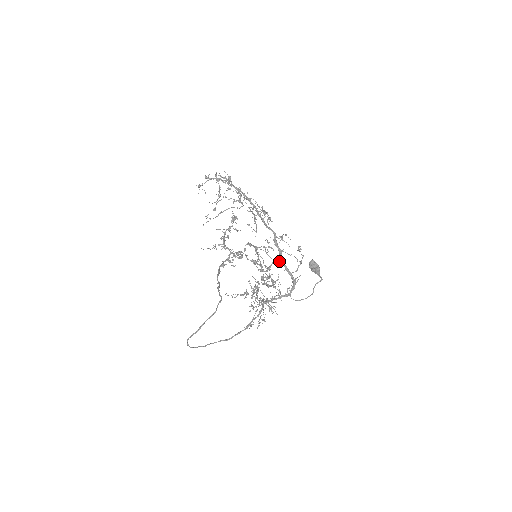
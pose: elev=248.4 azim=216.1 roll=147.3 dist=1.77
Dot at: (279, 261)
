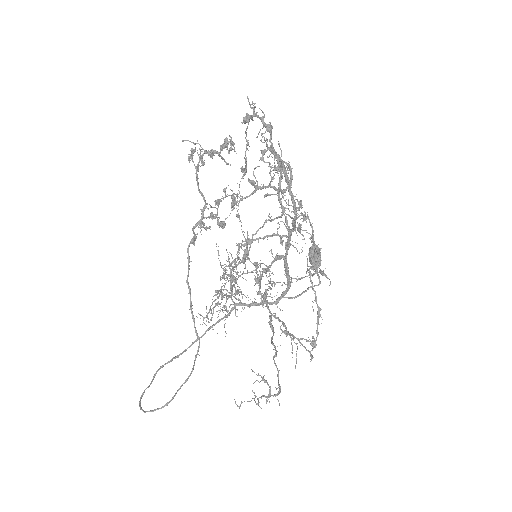
Dot at: occluded
